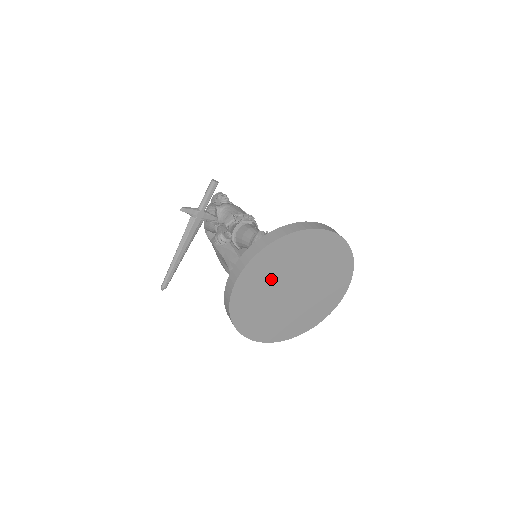
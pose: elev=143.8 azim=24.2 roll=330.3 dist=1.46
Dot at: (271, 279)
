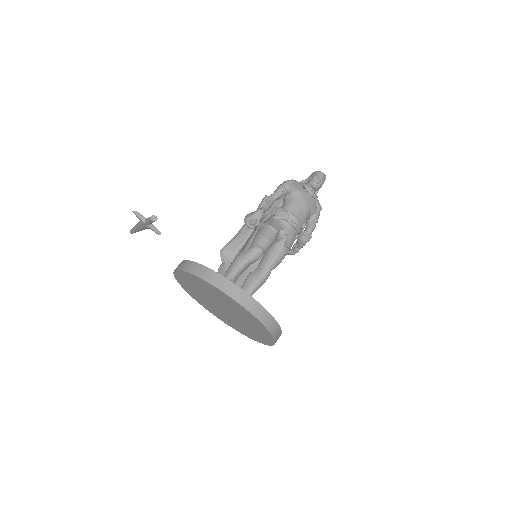
Dot at: (203, 290)
